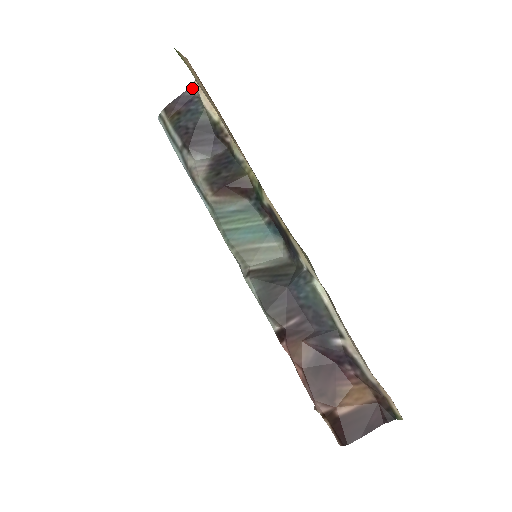
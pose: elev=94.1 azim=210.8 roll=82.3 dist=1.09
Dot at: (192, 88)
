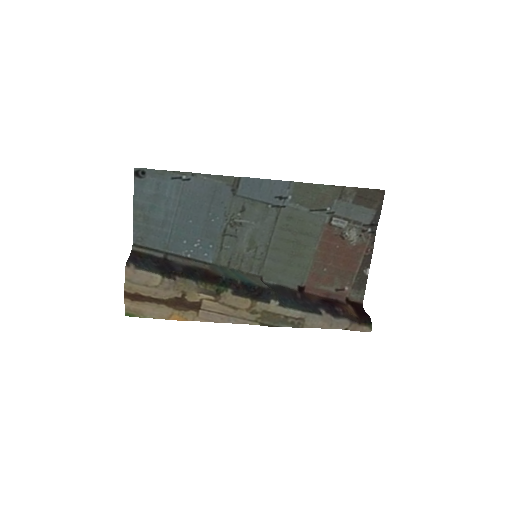
Dot at: (127, 264)
